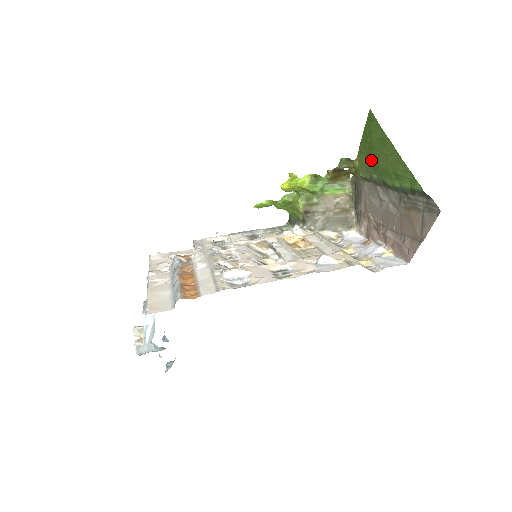
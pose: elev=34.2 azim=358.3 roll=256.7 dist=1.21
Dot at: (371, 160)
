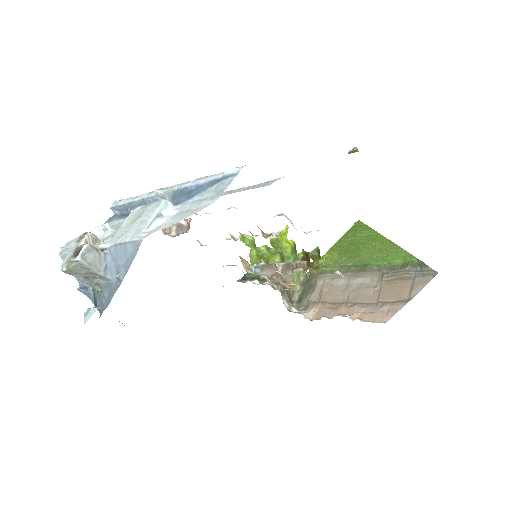
Dot at: (348, 253)
